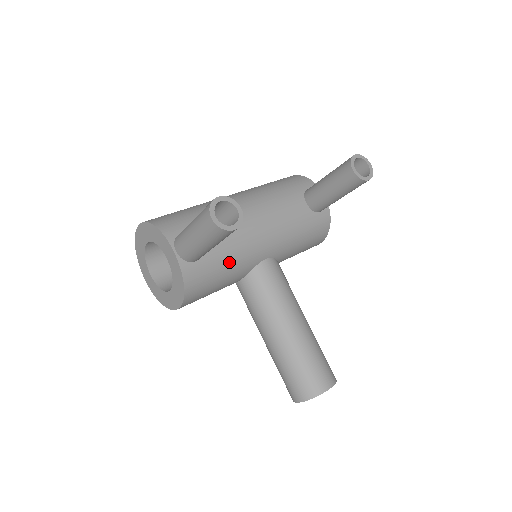
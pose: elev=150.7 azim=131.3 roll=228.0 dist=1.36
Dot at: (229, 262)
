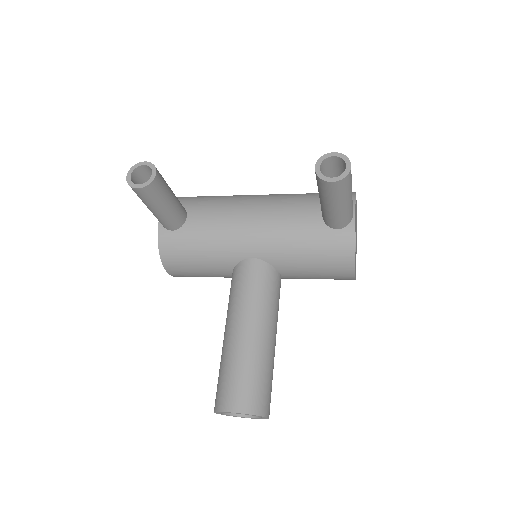
Dot at: (205, 244)
